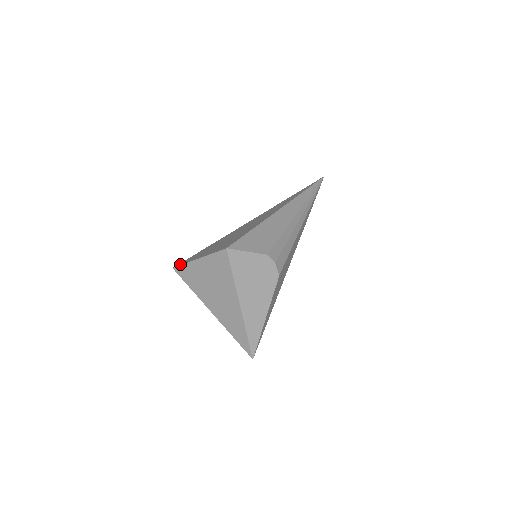
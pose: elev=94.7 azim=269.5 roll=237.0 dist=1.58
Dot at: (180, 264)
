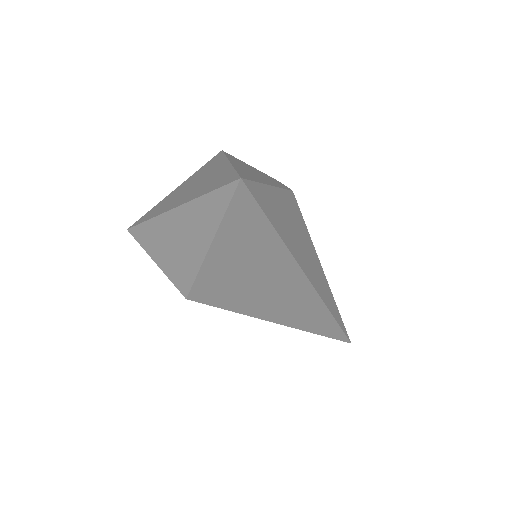
Dot at: occluded
